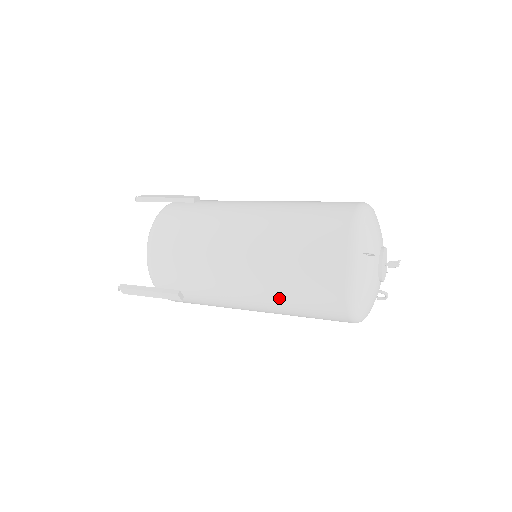
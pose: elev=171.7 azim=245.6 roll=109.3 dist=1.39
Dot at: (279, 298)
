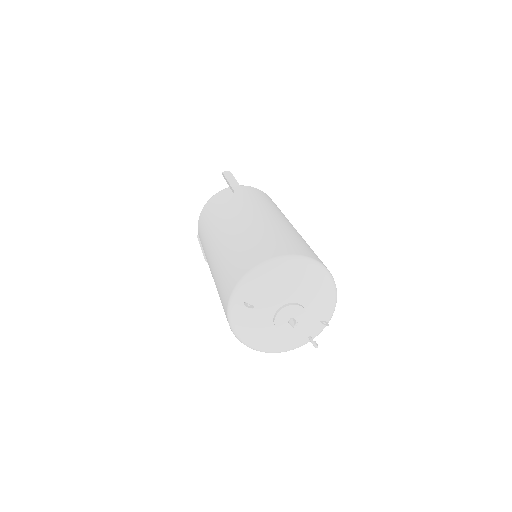
Dot at: occluded
